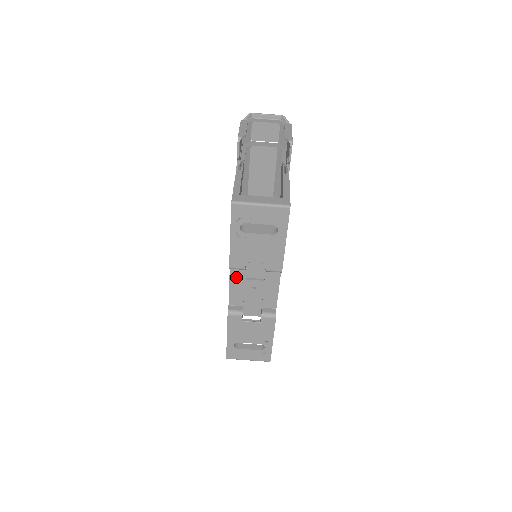
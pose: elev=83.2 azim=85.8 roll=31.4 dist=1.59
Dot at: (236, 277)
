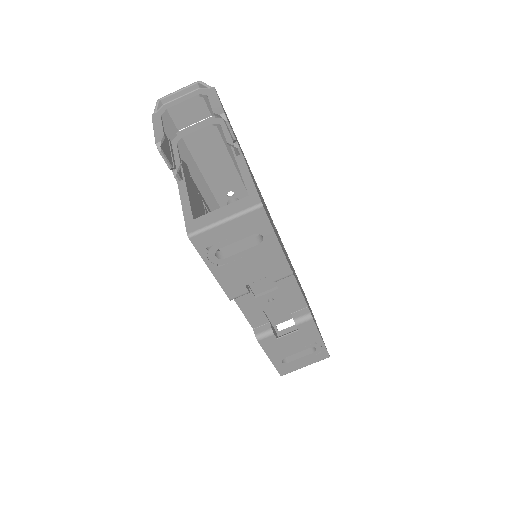
Dot at: (244, 301)
